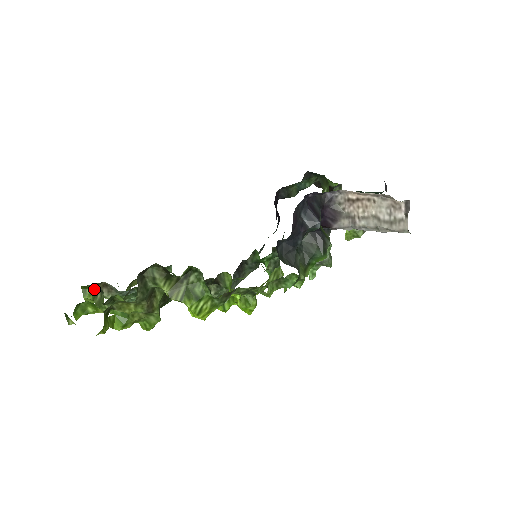
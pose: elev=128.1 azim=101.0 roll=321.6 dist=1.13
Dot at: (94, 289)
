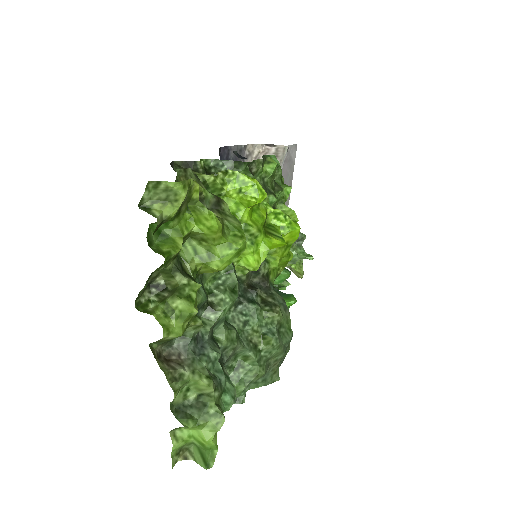
Dot at: (154, 299)
